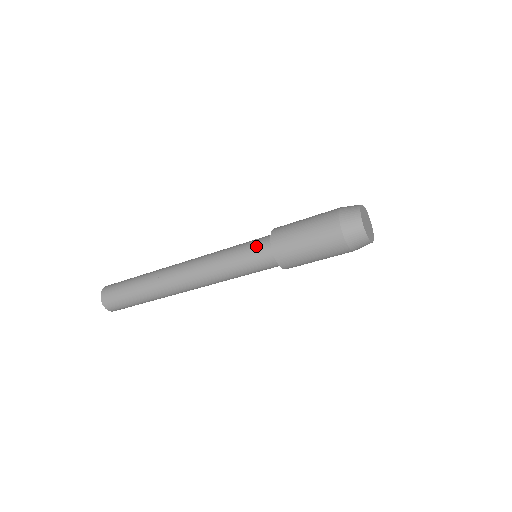
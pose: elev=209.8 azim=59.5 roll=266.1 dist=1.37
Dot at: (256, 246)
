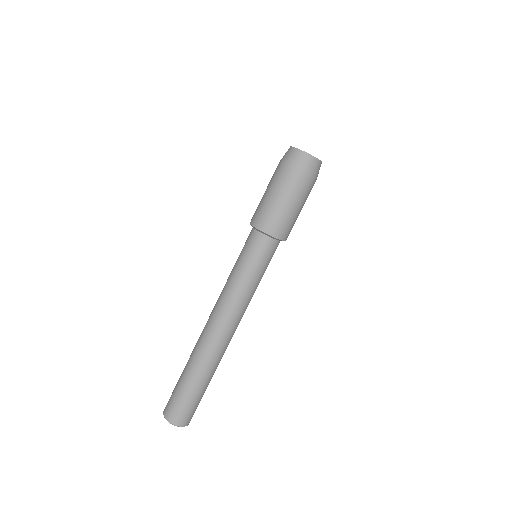
Dot at: occluded
